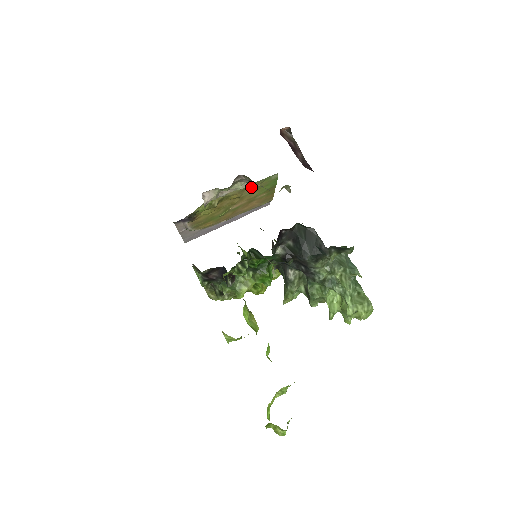
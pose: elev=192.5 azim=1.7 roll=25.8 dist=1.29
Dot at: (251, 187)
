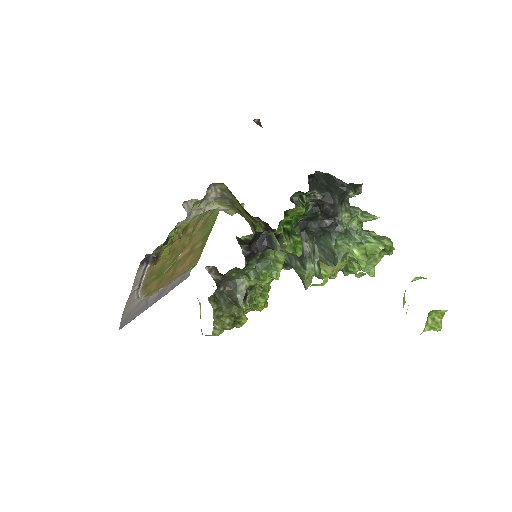
Dot at: (202, 220)
